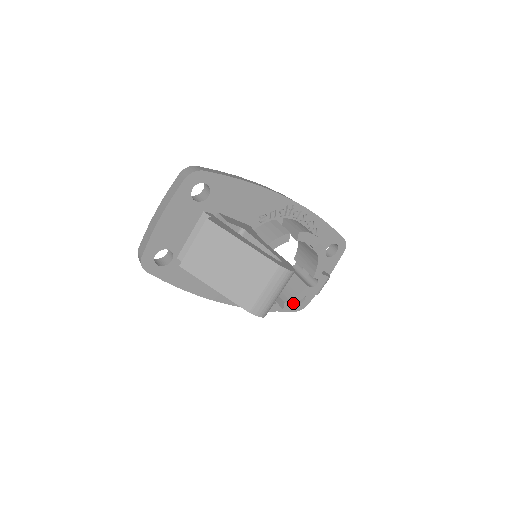
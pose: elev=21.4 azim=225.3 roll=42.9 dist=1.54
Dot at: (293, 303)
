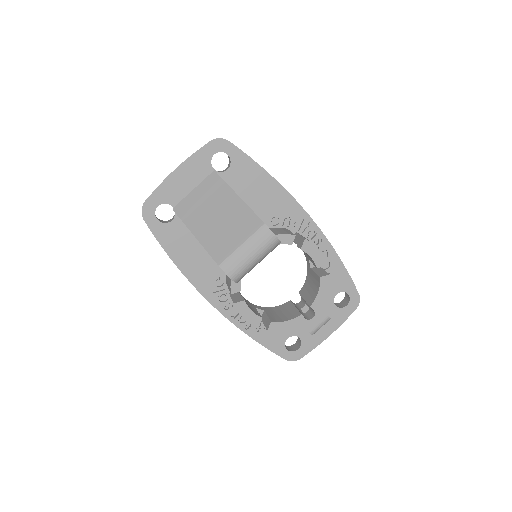
Dot at: (281, 329)
